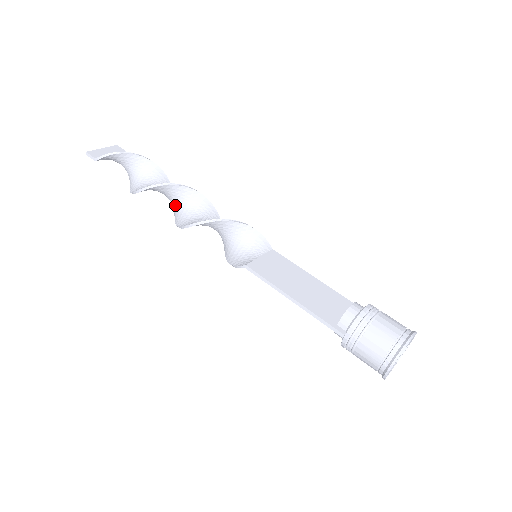
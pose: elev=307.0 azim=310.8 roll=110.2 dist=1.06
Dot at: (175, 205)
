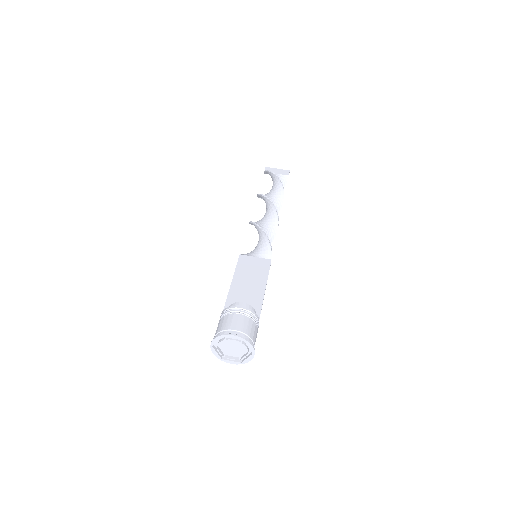
Dot at: occluded
